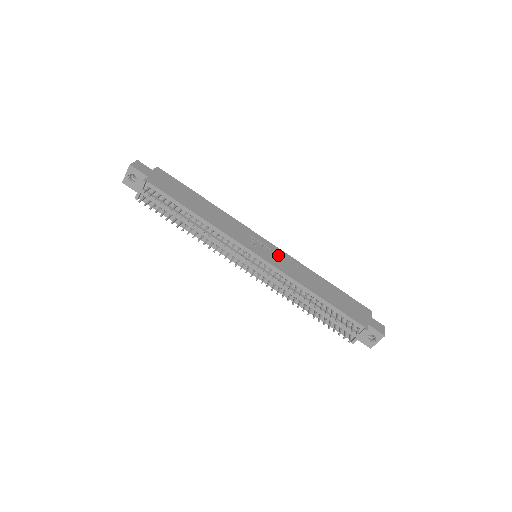
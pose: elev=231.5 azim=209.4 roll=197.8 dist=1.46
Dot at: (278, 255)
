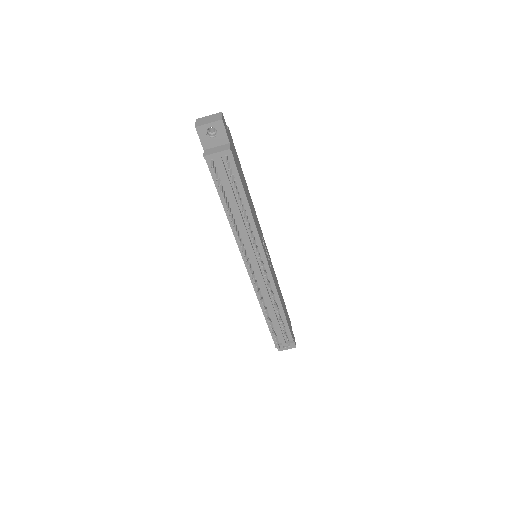
Dot at: (270, 262)
